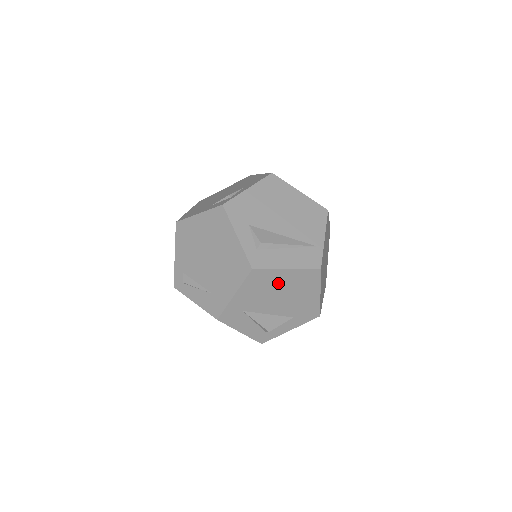
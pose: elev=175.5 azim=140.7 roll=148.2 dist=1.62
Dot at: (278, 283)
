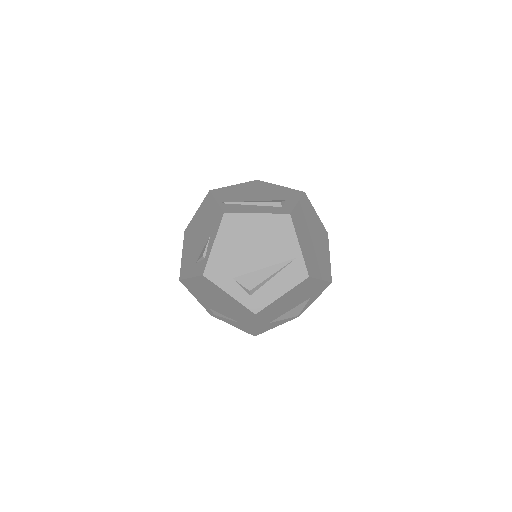
Dot at: (282, 302)
